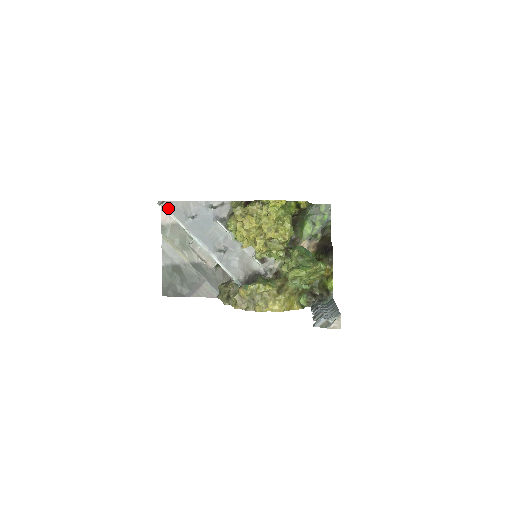
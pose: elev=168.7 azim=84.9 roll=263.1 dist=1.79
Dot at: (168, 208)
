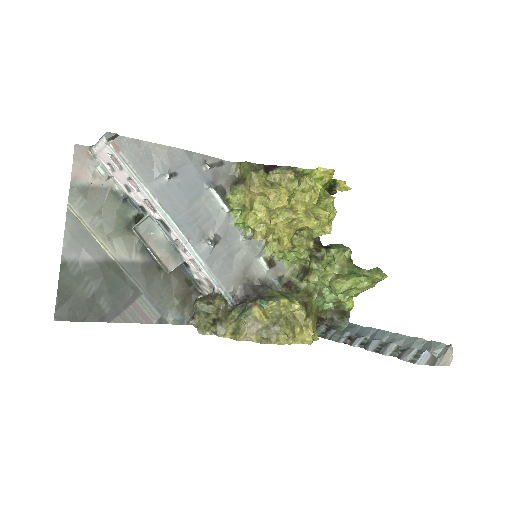
Dot at: (123, 150)
